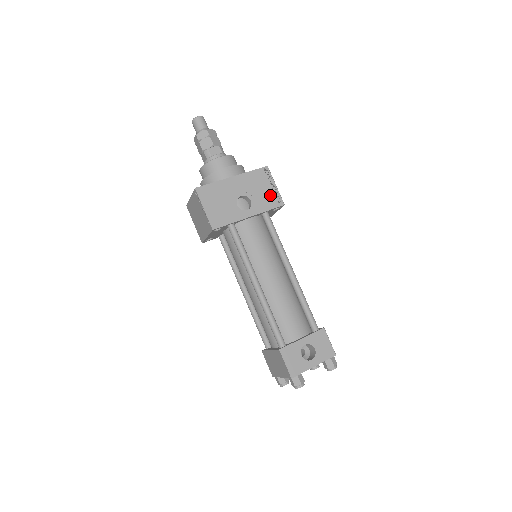
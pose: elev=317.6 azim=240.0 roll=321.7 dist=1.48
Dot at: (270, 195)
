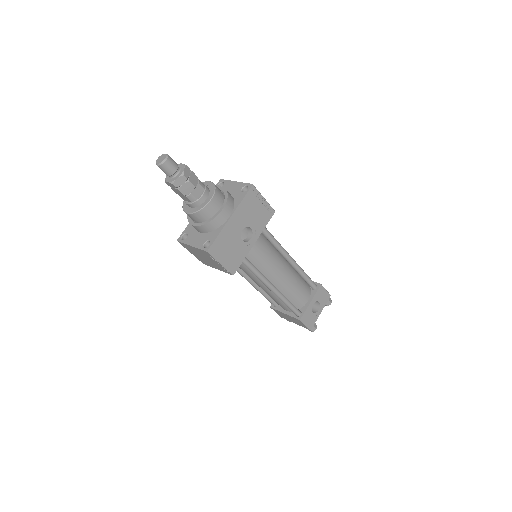
Dot at: (263, 211)
